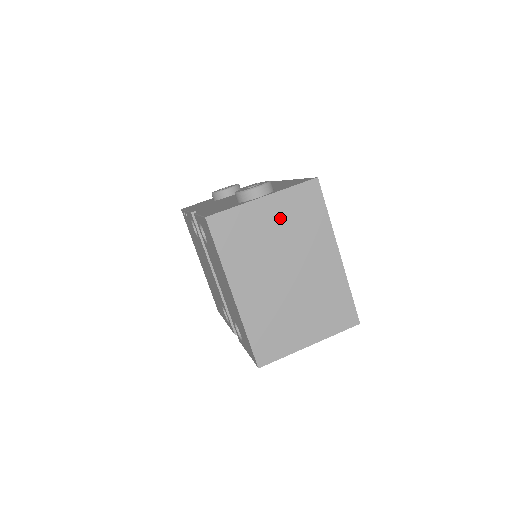
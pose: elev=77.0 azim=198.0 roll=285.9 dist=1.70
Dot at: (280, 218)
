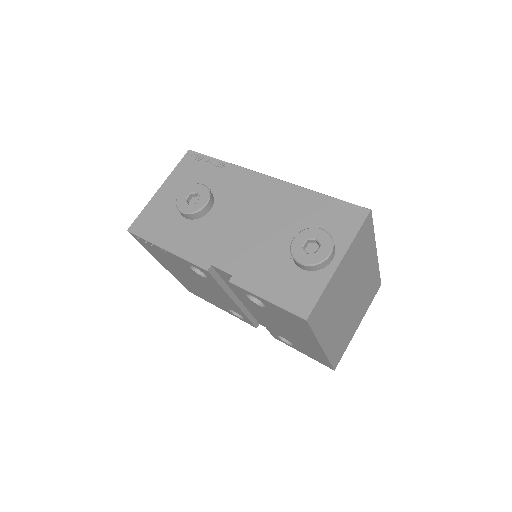
Dot at: (349, 266)
